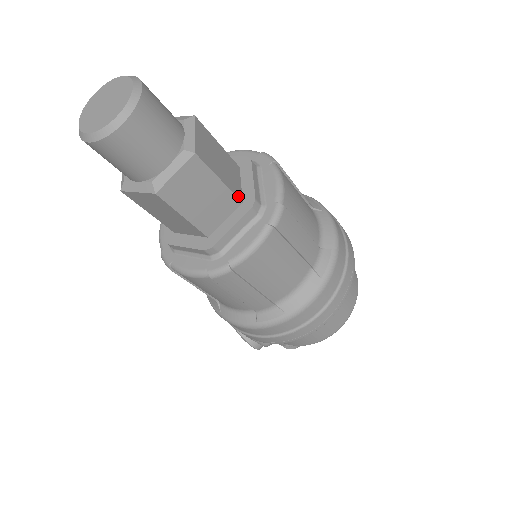
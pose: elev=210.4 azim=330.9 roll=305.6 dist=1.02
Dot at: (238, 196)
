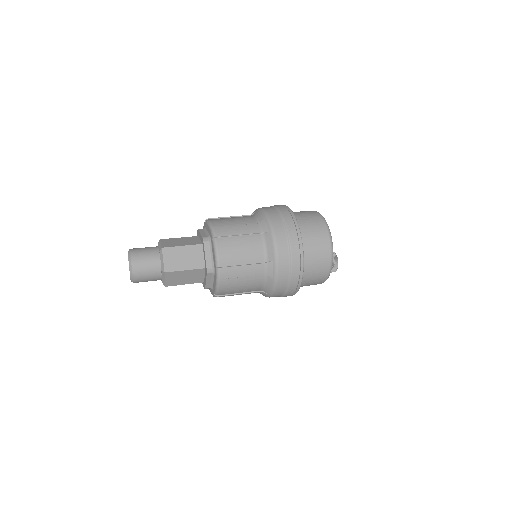
Dot at: (201, 267)
